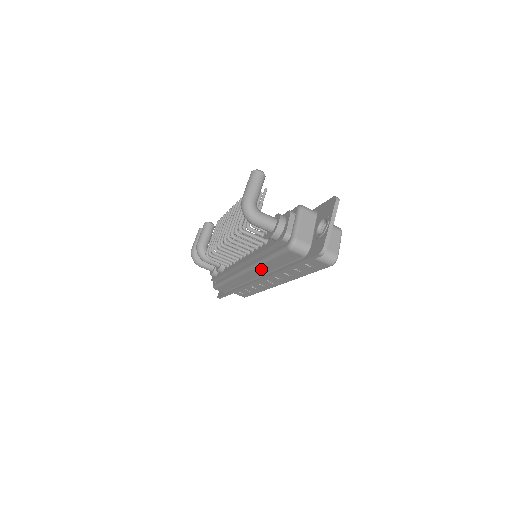
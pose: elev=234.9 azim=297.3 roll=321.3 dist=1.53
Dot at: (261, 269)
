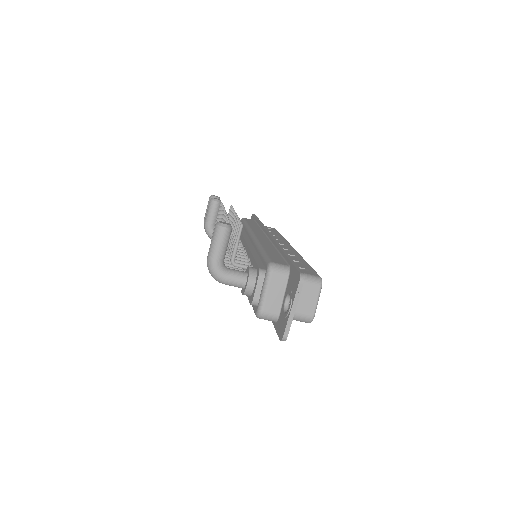
Dot at: occluded
